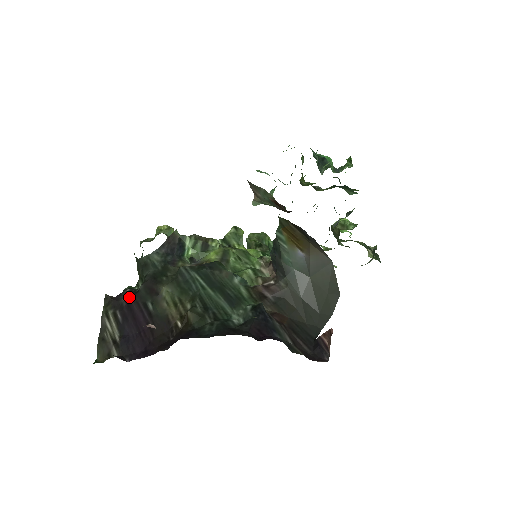
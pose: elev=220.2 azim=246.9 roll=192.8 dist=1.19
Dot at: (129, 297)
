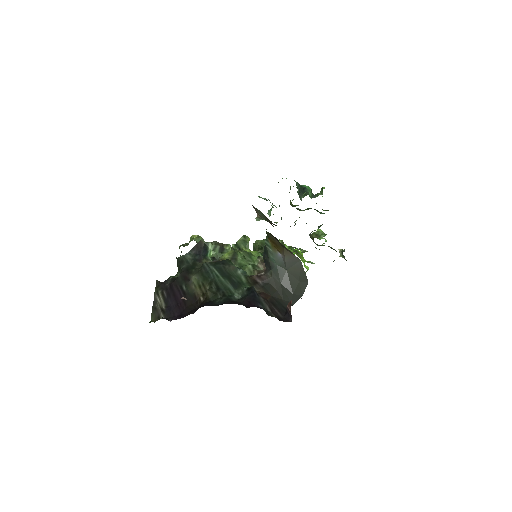
Dot at: (171, 282)
